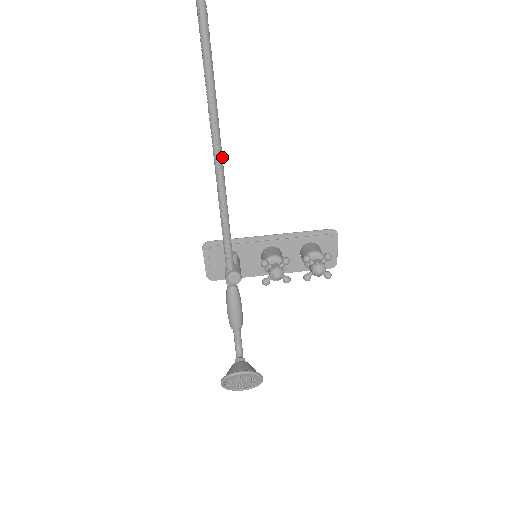
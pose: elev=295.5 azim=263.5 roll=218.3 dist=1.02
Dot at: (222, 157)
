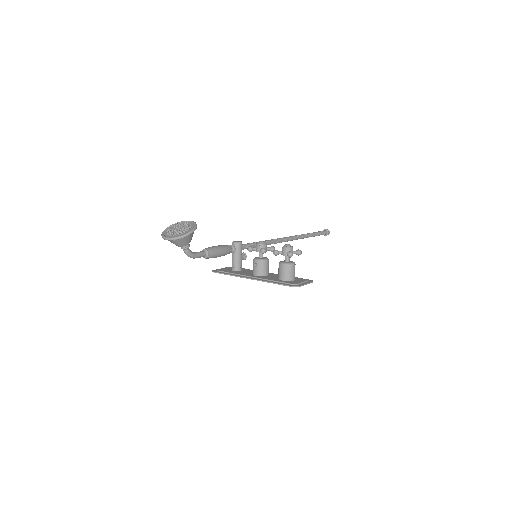
Dot at: (283, 241)
